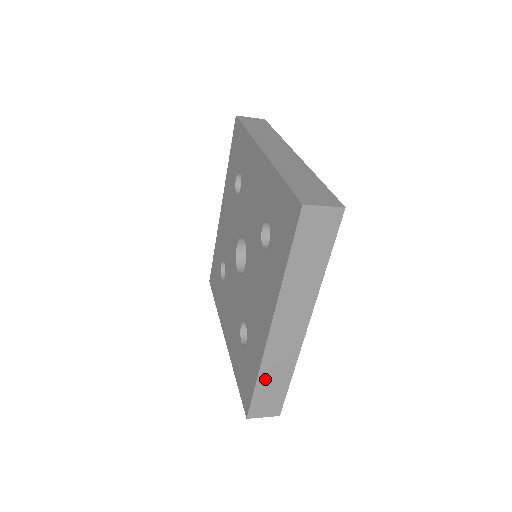
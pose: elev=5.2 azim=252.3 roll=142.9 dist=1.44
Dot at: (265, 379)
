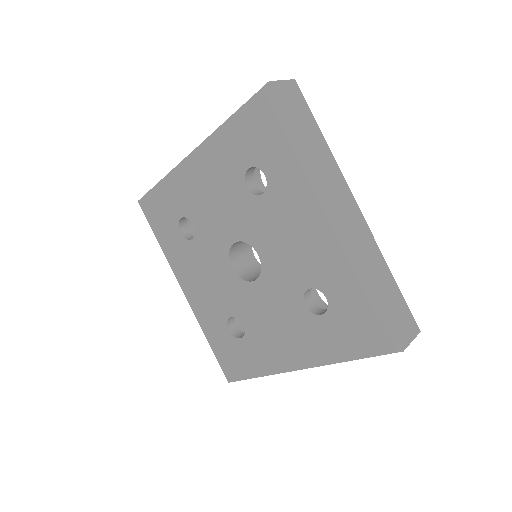
Dot at: occluded
